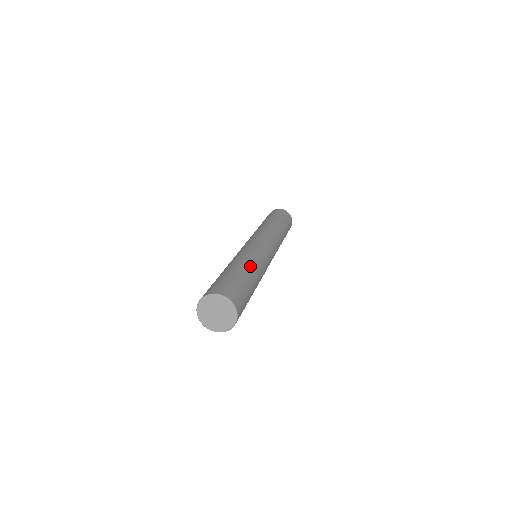
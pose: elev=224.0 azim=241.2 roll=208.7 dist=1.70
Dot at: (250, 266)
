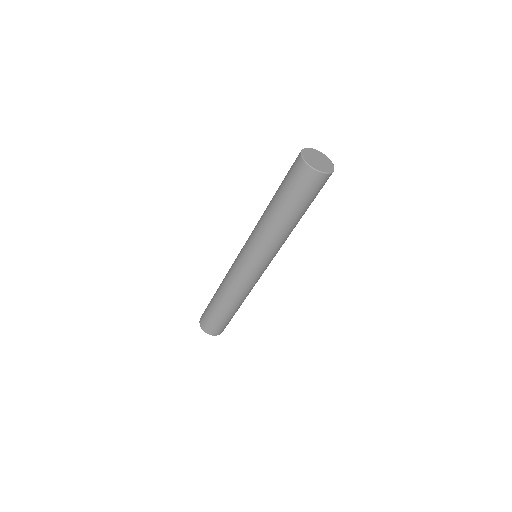
Dot at: occluded
